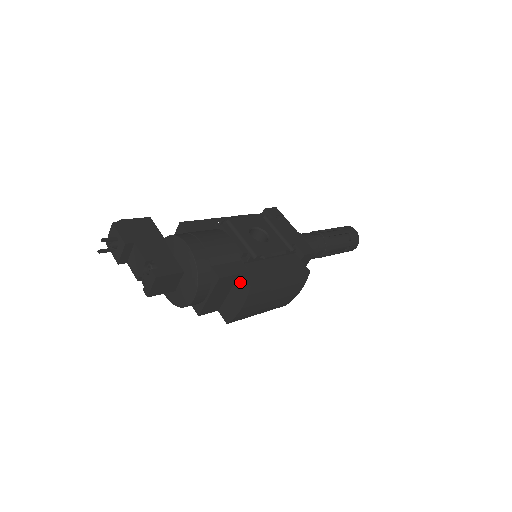
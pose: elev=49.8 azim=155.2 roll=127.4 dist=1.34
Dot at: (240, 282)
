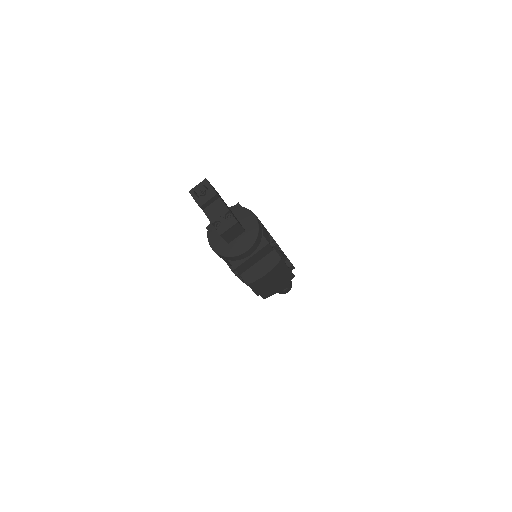
Dot at: (272, 255)
